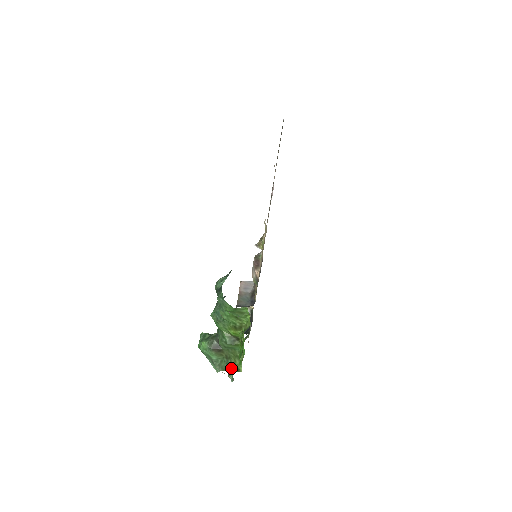
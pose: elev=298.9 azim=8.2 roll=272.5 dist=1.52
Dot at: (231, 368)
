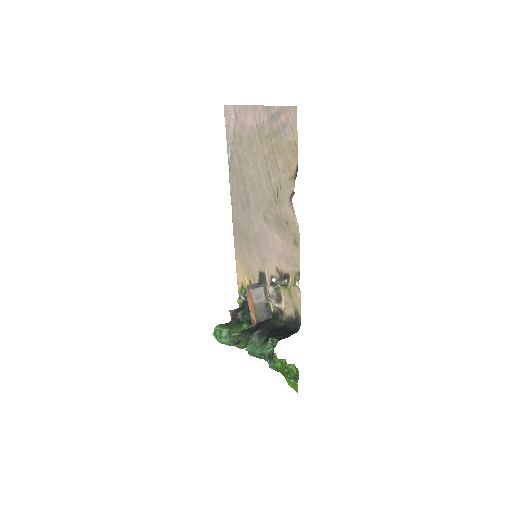
Dot at: occluded
